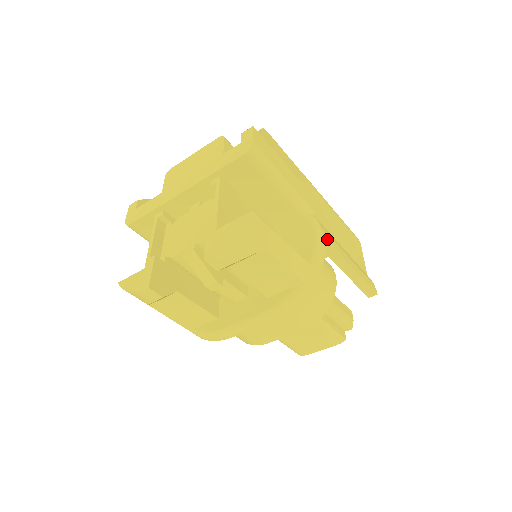
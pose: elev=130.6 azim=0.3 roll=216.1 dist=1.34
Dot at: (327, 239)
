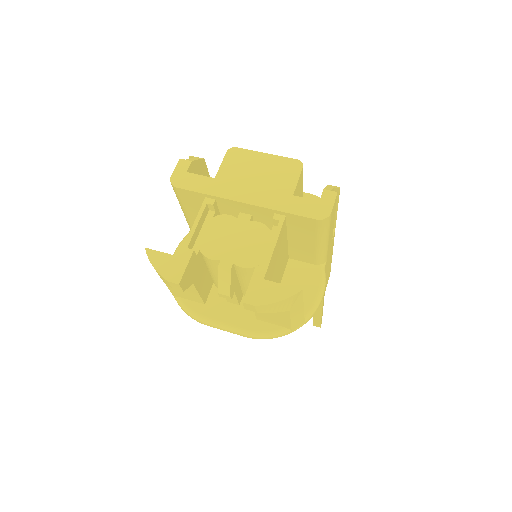
Dot at: occluded
